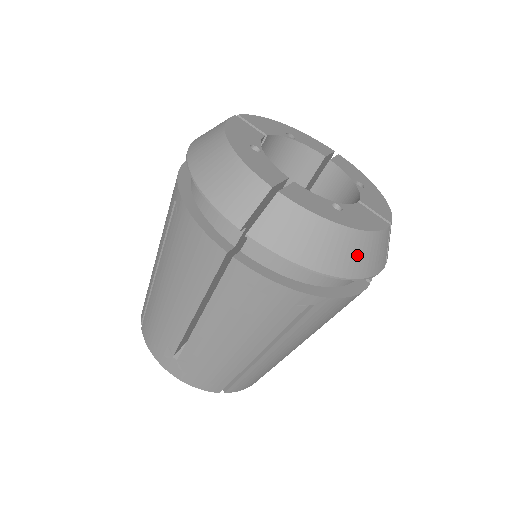
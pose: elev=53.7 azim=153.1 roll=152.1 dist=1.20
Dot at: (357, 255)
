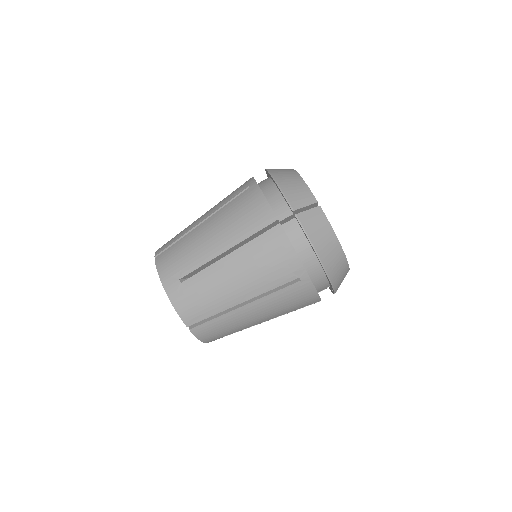
Dot at: (336, 265)
